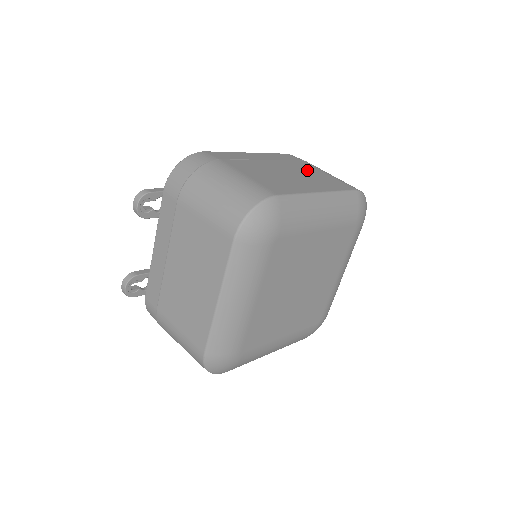
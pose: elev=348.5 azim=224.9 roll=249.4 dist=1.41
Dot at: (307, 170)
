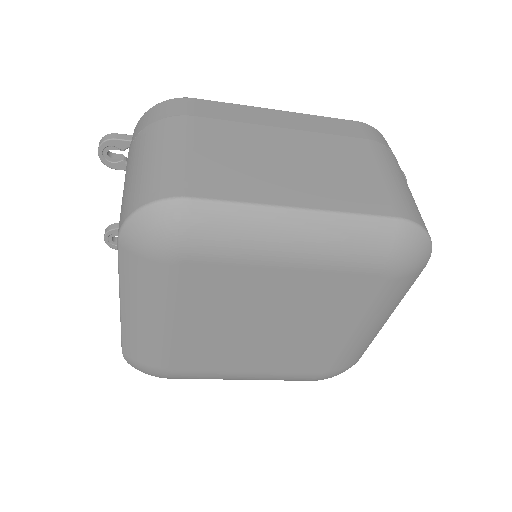
Dot at: (344, 159)
